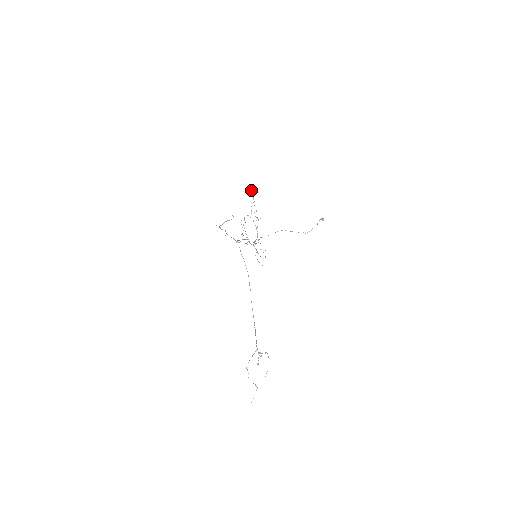
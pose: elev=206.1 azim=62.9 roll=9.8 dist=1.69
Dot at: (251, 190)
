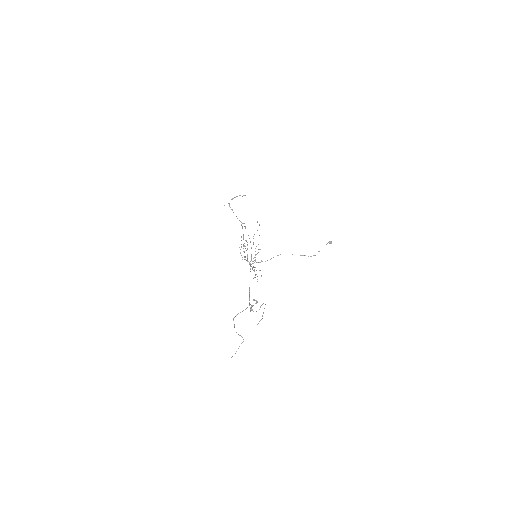
Dot at: (257, 221)
